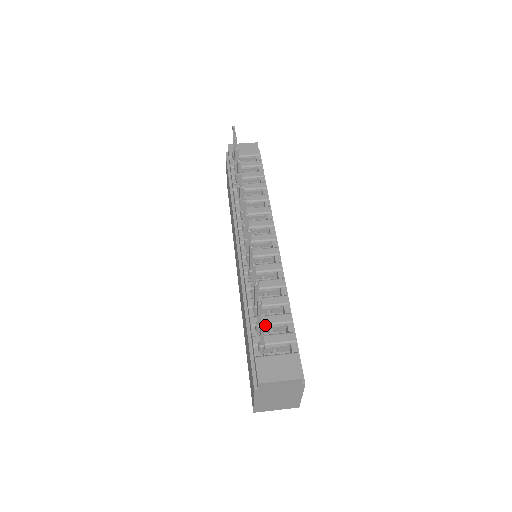
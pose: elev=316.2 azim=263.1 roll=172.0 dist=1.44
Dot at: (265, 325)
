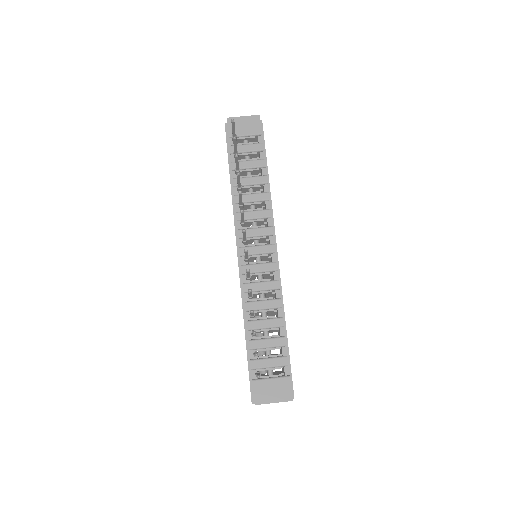
Dot at: (262, 348)
